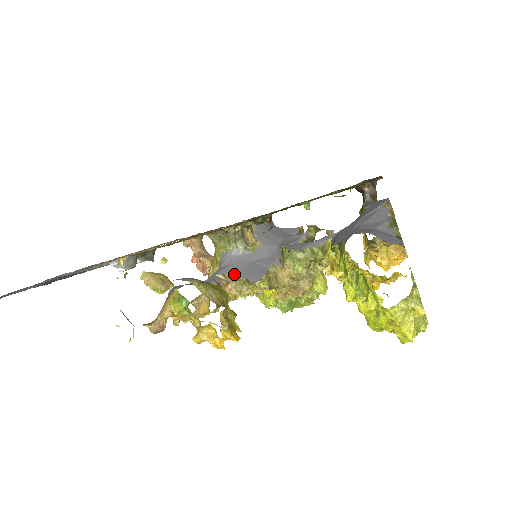
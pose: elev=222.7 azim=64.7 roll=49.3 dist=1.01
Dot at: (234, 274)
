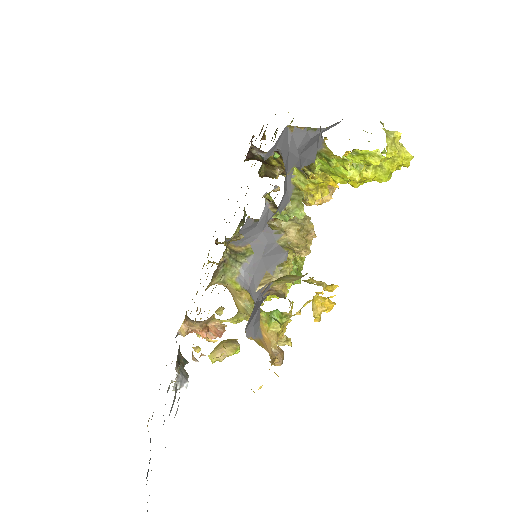
Dot at: (265, 275)
